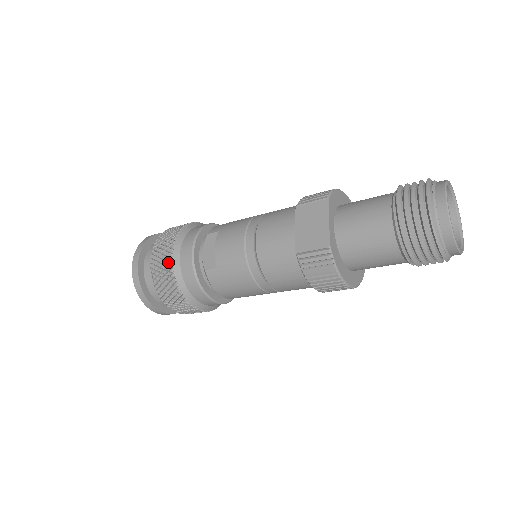
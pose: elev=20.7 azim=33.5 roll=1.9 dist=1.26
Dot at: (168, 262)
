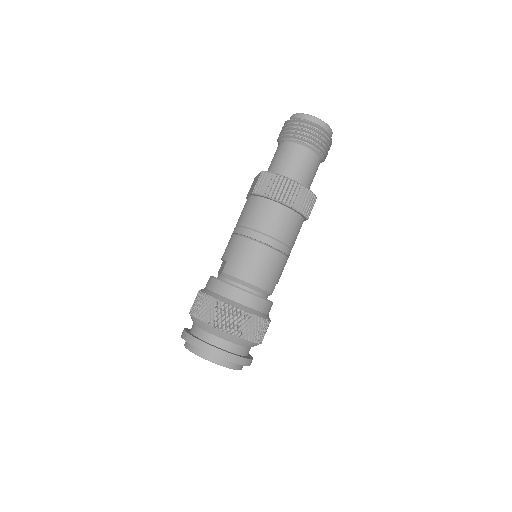
Dot at: (198, 295)
